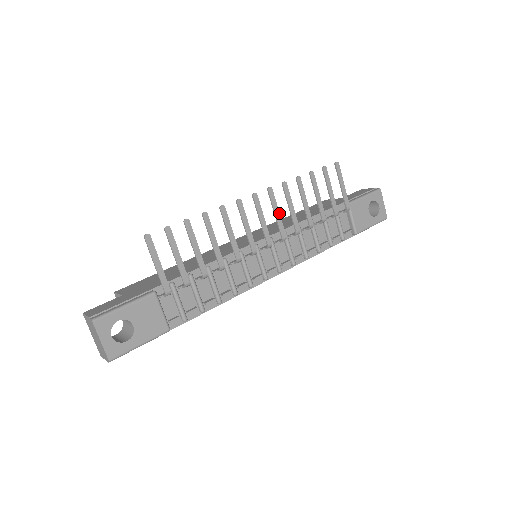
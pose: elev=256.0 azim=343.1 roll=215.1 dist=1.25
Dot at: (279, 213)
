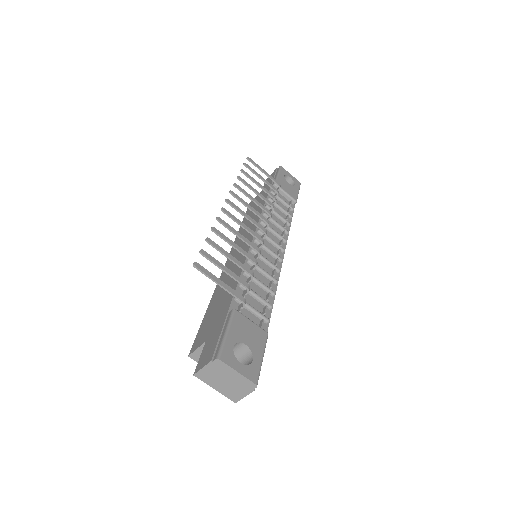
Dot at: (250, 206)
